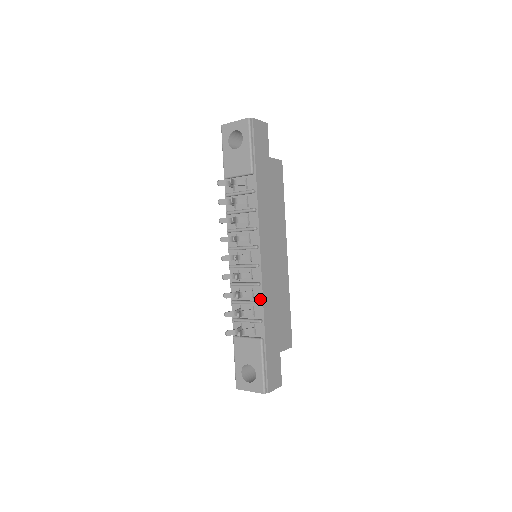
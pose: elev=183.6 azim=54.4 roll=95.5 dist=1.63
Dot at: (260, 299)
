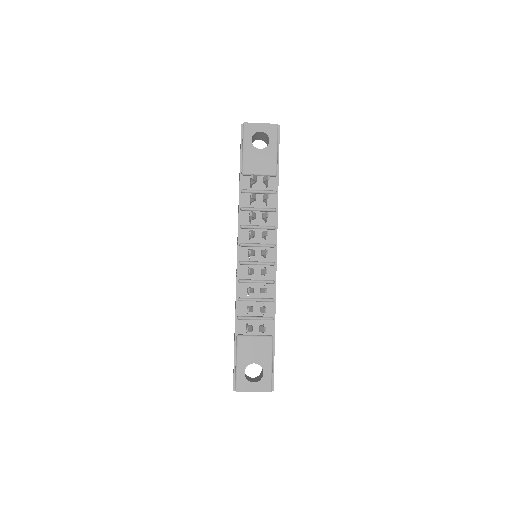
Dot at: (273, 297)
